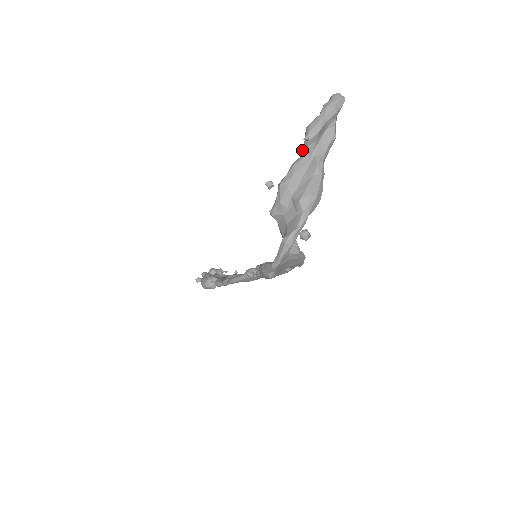
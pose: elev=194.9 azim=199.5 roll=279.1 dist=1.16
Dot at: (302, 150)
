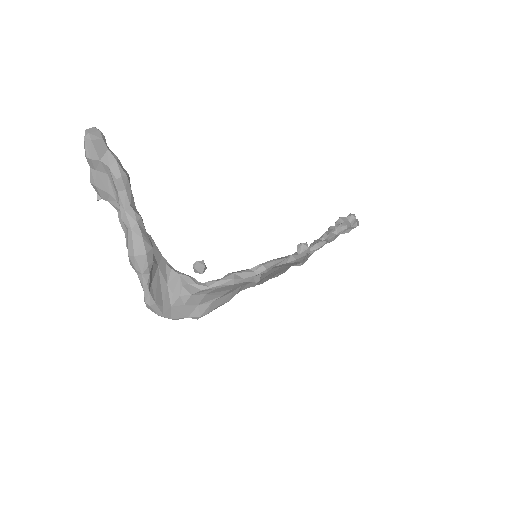
Dot at: (116, 203)
